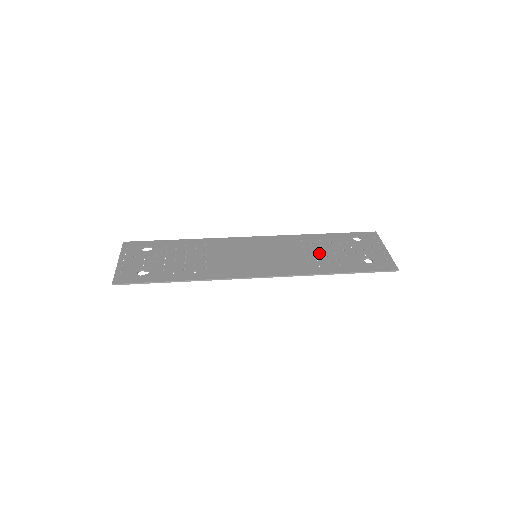
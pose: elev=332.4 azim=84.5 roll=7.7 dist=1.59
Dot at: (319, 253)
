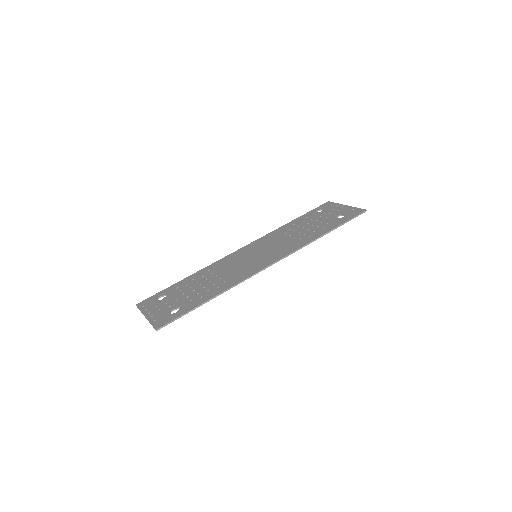
Dot at: (301, 230)
